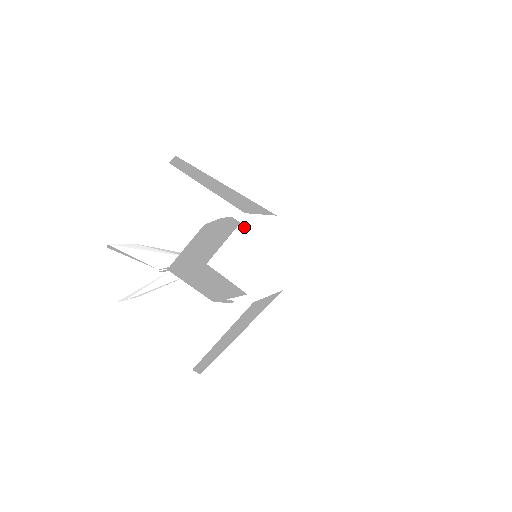
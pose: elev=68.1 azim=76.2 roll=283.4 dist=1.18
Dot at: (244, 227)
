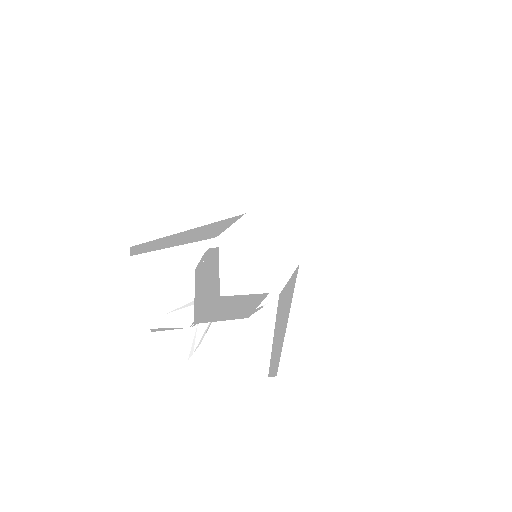
Dot at: (225, 247)
